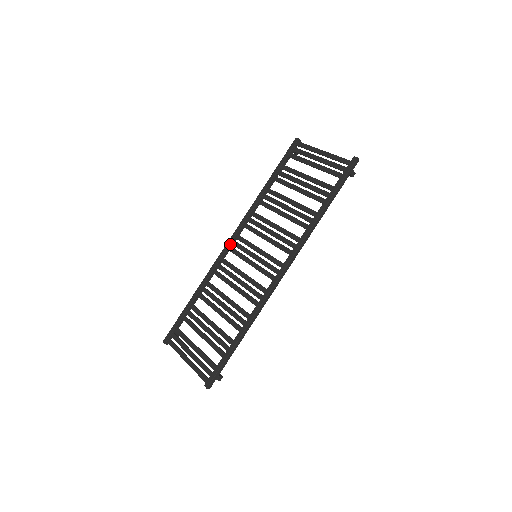
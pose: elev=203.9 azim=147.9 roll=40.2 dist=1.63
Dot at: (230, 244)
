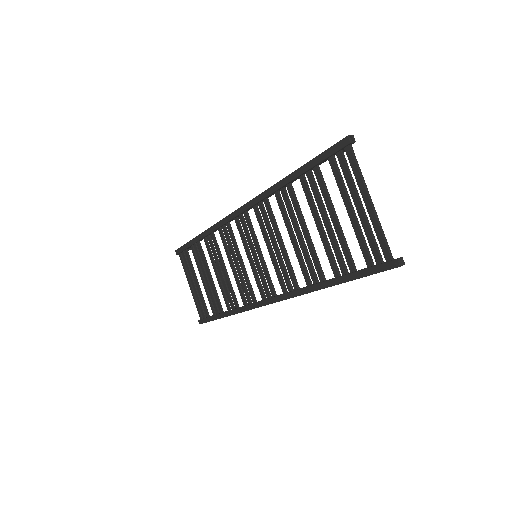
Dot at: (236, 216)
